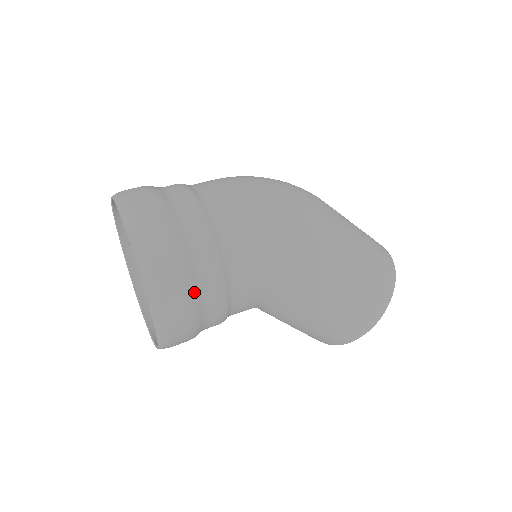
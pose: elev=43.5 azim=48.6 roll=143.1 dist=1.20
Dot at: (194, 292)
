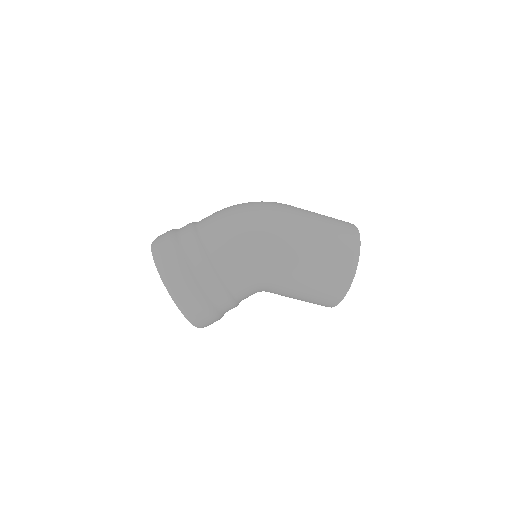
Dot at: (200, 291)
